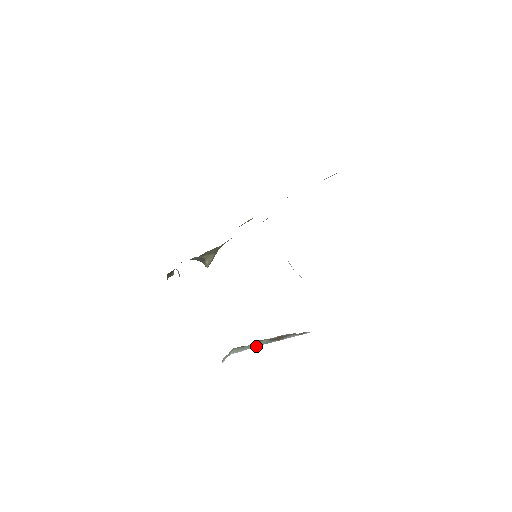
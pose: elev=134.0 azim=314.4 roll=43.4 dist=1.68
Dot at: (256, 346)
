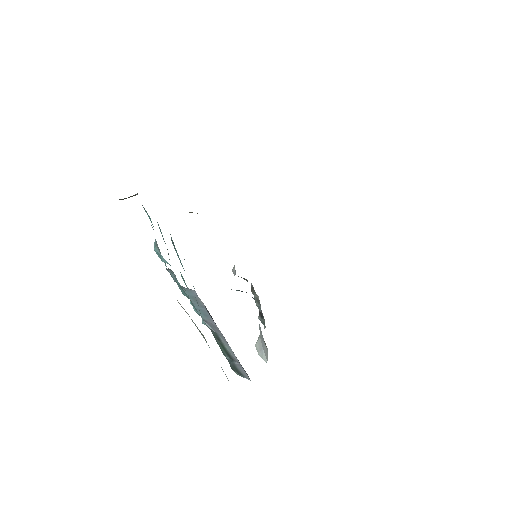
Dot at: (197, 327)
